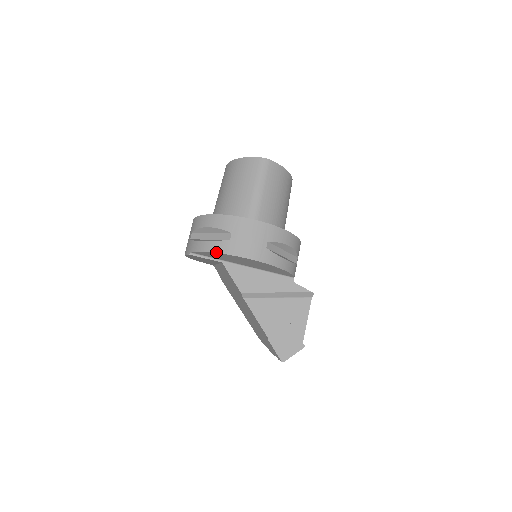
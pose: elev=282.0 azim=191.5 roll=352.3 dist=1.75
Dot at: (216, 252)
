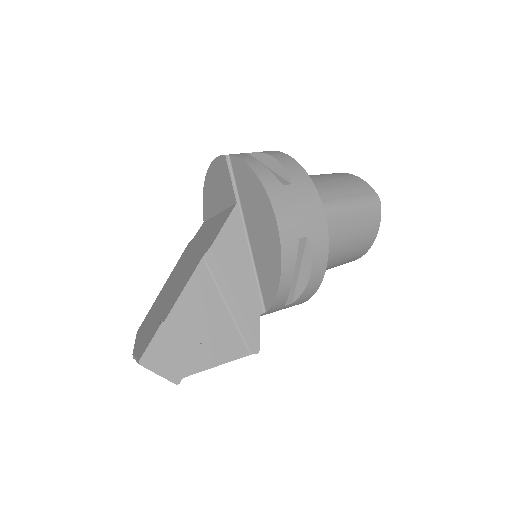
Dot at: (258, 175)
